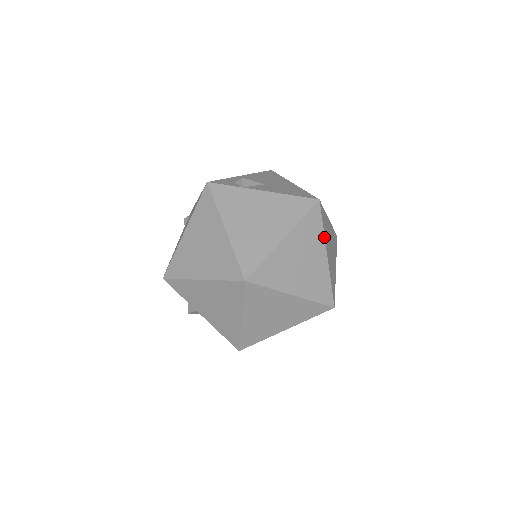
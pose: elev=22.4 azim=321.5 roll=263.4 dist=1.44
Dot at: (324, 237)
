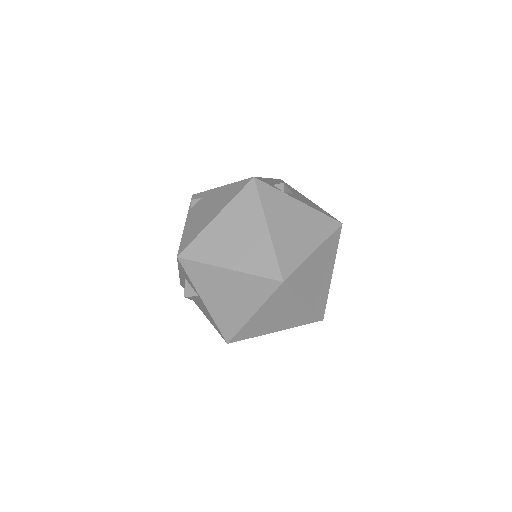
Dot at: (335, 257)
